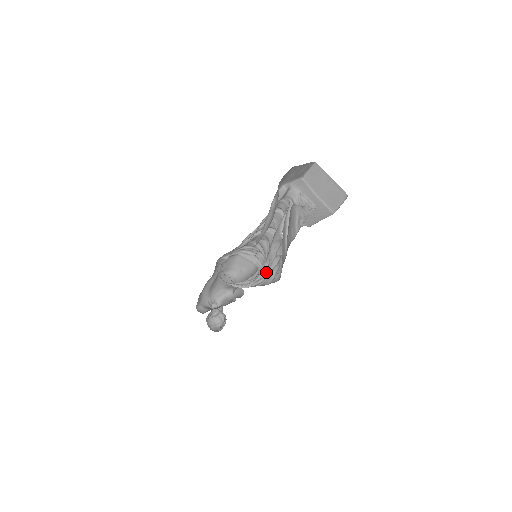
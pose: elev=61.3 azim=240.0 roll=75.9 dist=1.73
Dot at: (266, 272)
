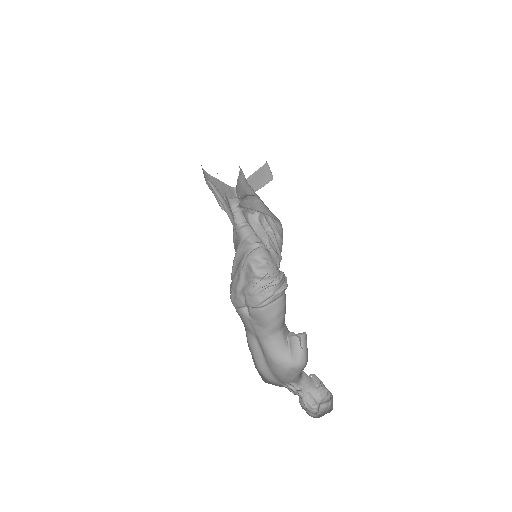
Dot at: (277, 253)
